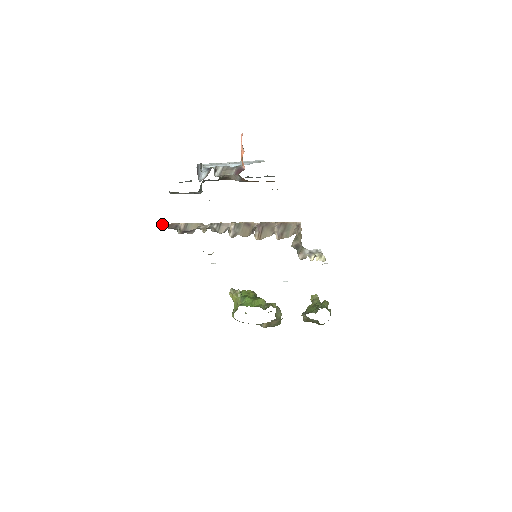
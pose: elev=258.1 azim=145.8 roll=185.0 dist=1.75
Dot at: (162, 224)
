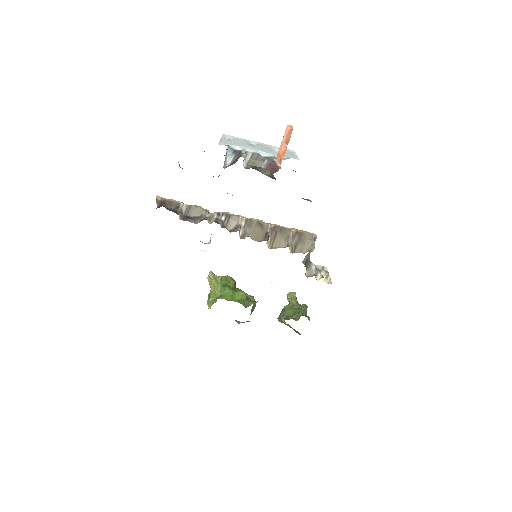
Dot at: (159, 199)
